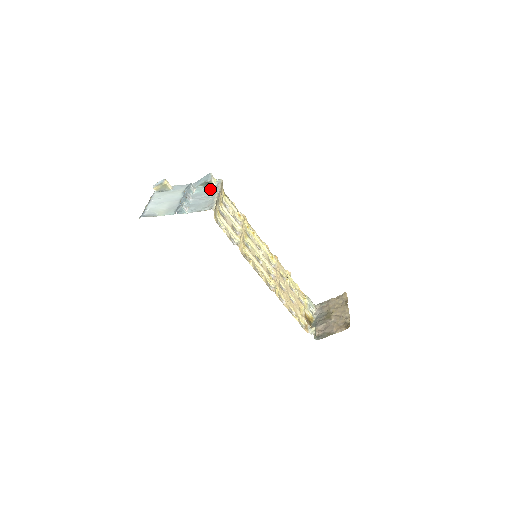
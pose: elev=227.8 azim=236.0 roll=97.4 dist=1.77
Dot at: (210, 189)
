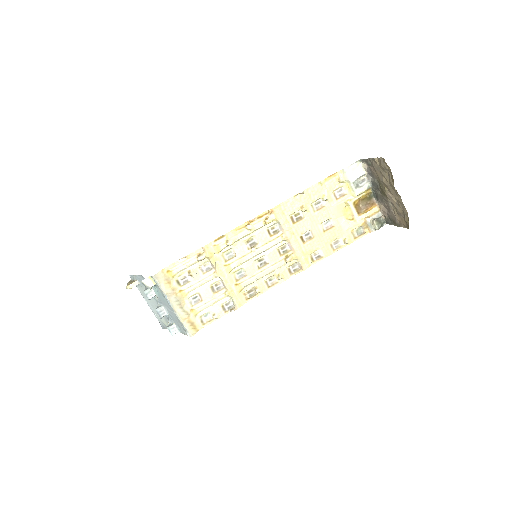
Dot at: (161, 292)
